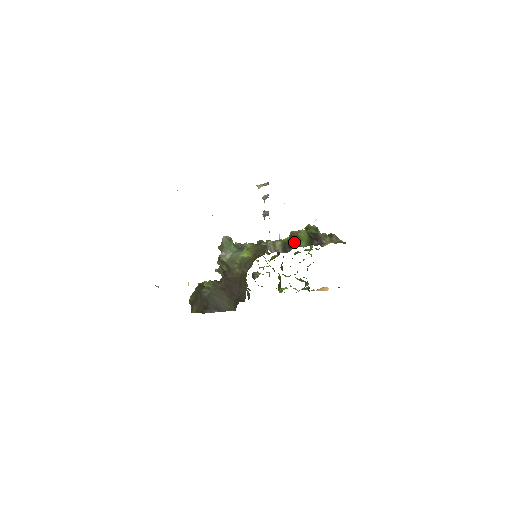
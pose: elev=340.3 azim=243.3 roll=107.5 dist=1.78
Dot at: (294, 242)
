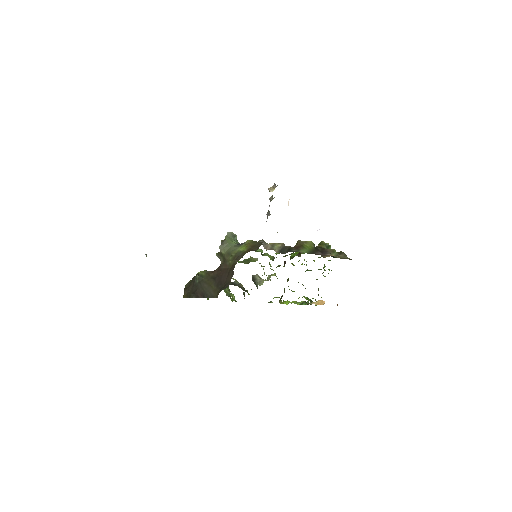
Dot at: (296, 248)
